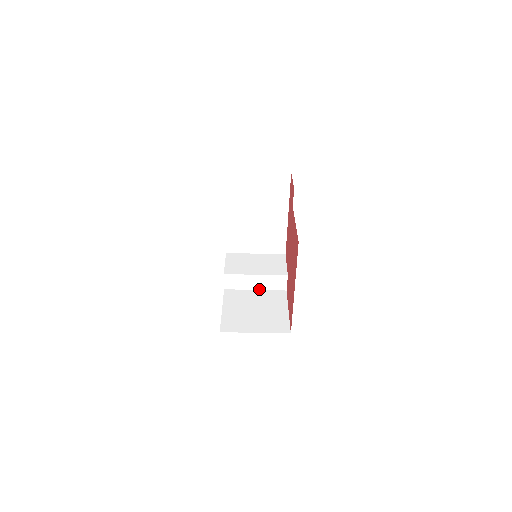
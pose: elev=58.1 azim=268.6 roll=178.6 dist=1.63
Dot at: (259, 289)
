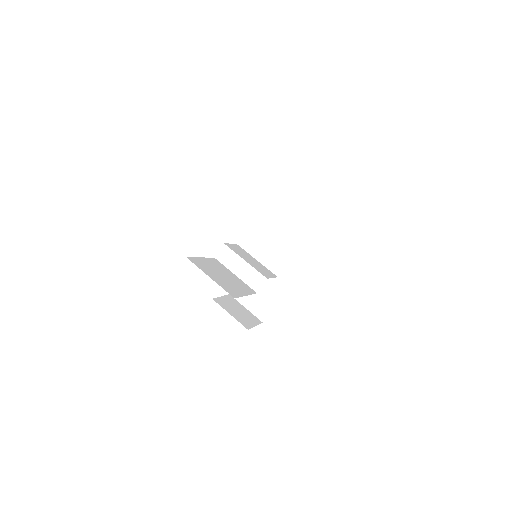
Dot at: (238, 276)
